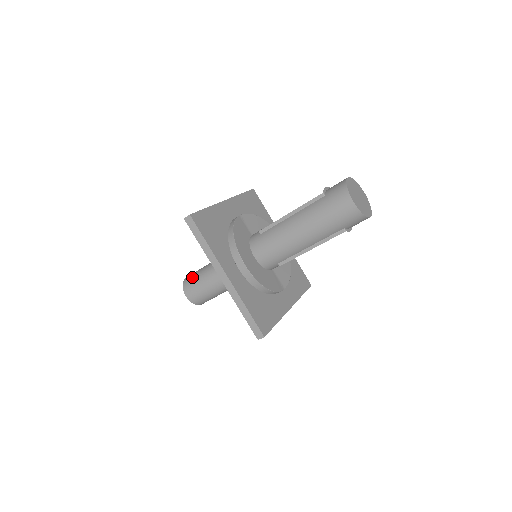
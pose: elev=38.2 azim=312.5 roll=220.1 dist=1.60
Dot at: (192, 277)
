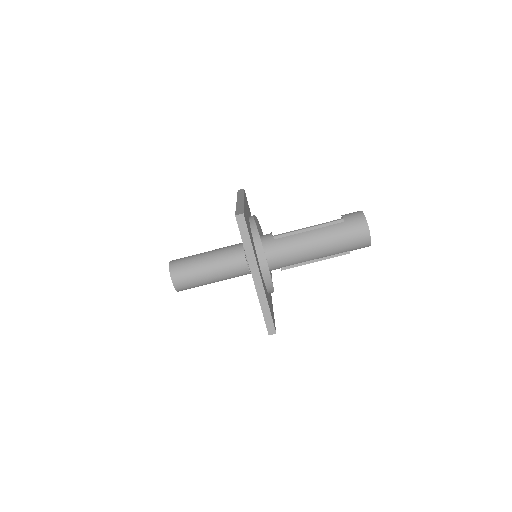
Dot at: (183, 264)
